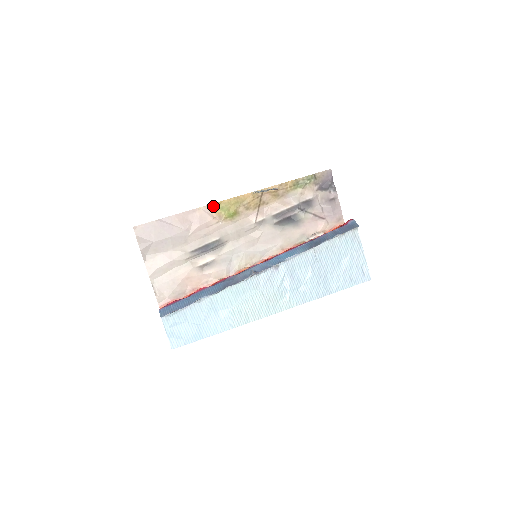
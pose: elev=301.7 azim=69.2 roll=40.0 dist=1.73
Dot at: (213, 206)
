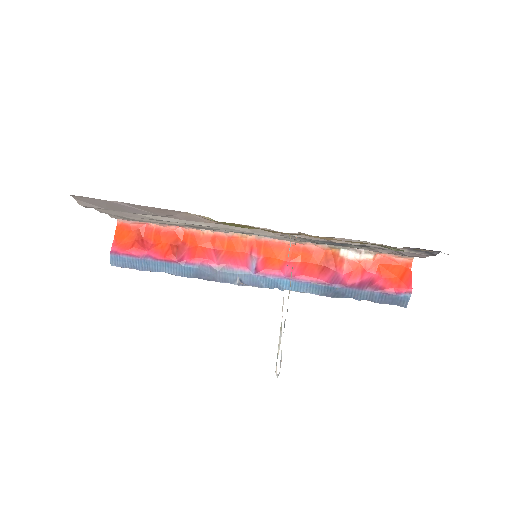
Dot at: (213, 220)
